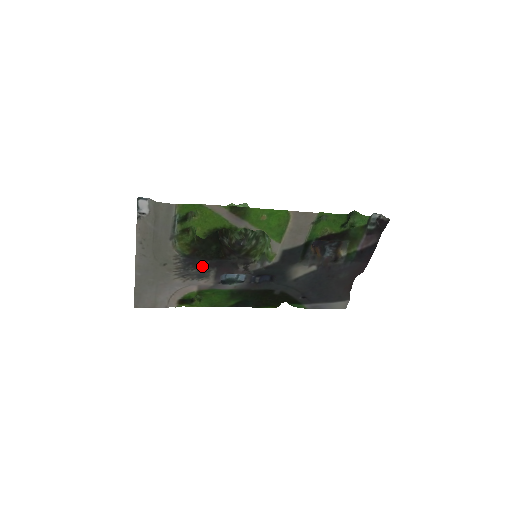
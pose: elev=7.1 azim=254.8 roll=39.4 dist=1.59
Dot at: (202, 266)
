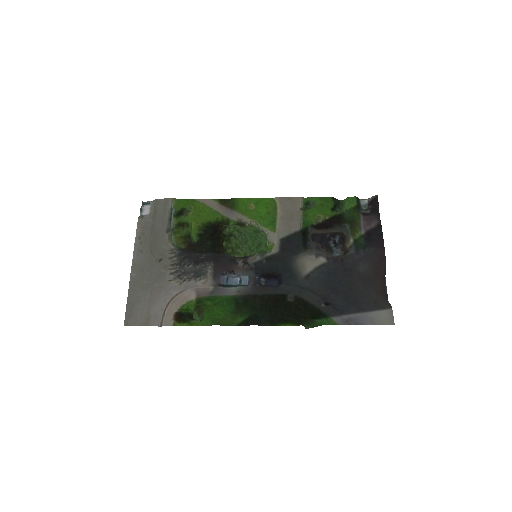
Dot at: (198, 260)
